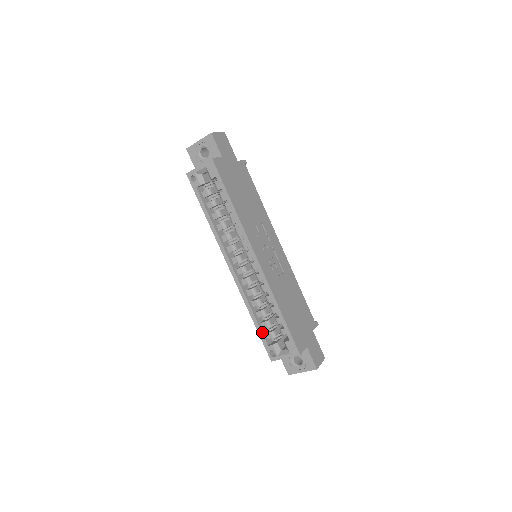
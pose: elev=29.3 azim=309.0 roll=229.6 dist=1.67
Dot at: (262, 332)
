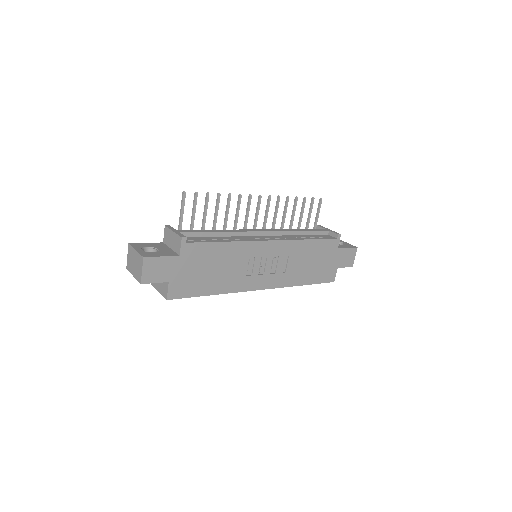
Dot at: occluded
